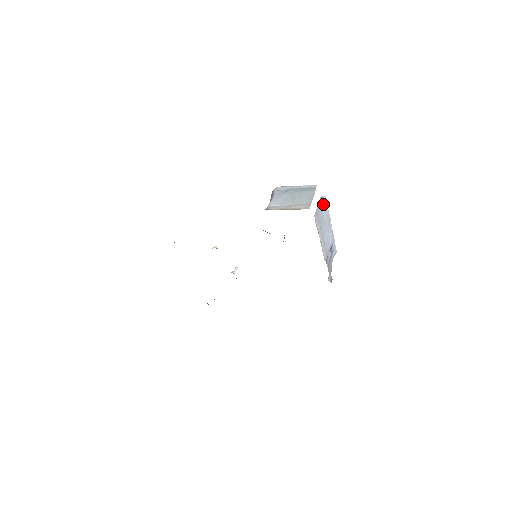
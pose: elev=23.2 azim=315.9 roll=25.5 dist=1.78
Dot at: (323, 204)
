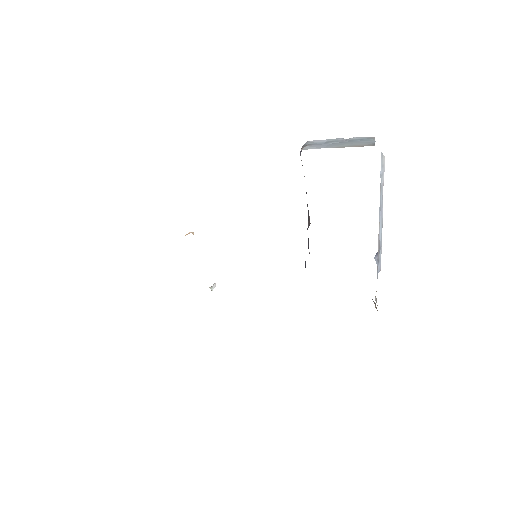
Dot at: (381, 168)
